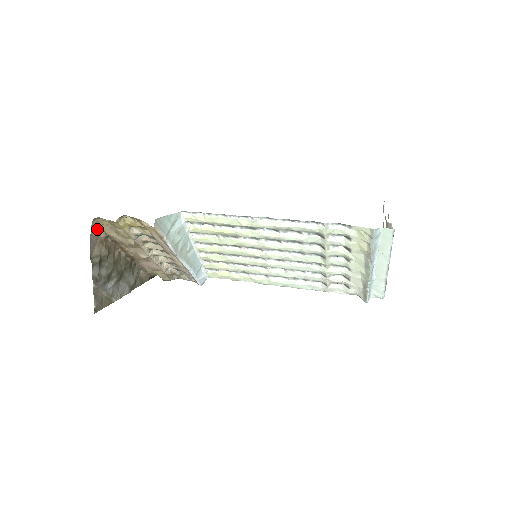
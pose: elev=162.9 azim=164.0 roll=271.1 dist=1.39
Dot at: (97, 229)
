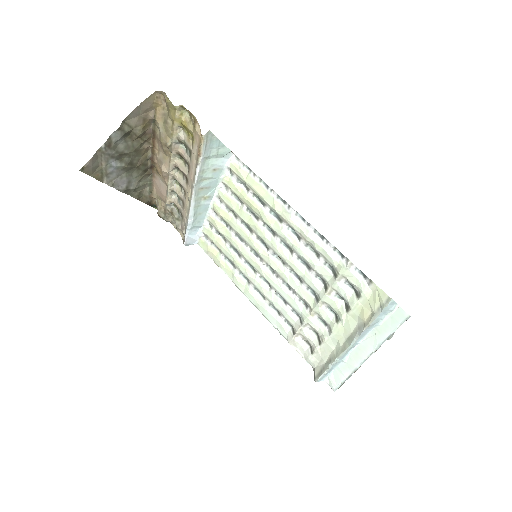
Dot at: (152, 104)
